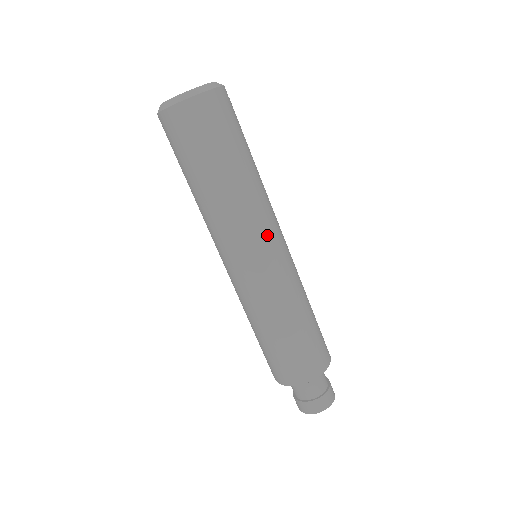
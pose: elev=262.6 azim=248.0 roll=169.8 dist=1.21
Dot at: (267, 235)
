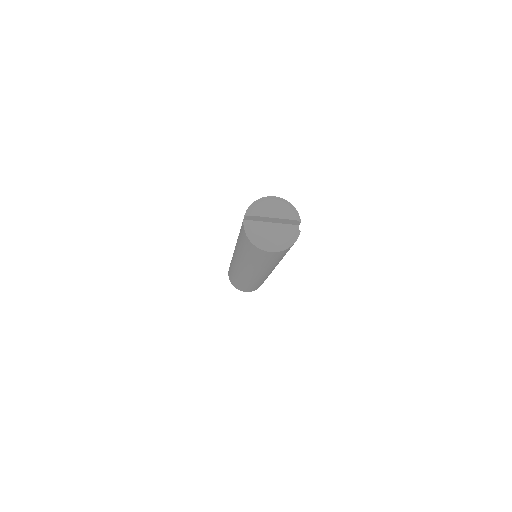
Dot at: occluded
